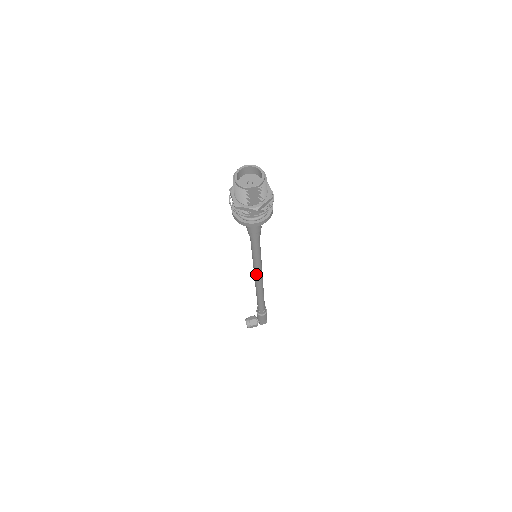
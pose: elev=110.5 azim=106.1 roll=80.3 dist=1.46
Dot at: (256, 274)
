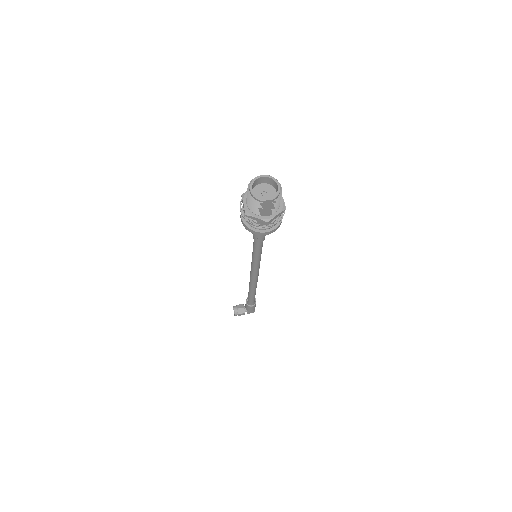
Dot at: (253, 272)
